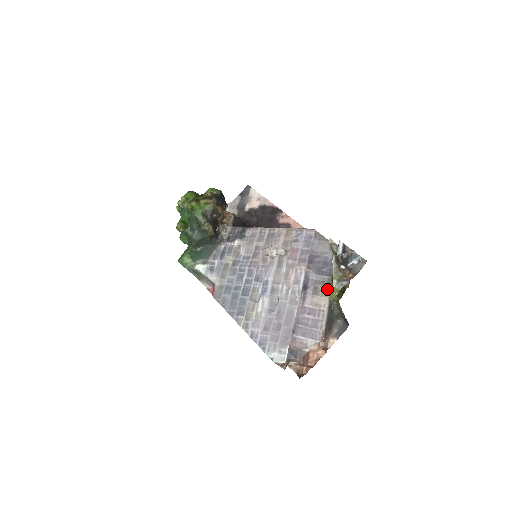
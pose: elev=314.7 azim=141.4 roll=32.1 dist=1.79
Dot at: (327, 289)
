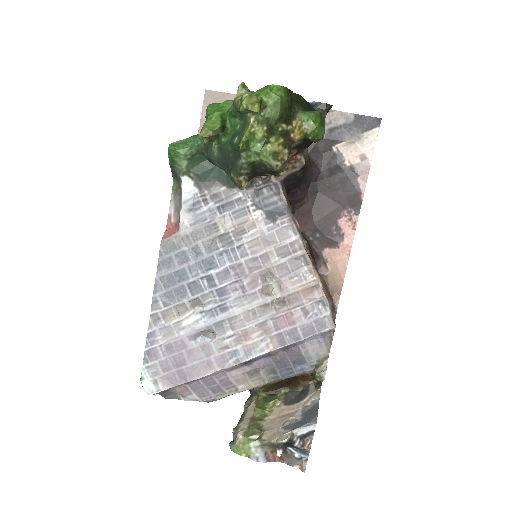
Dot at: (264, 382)
